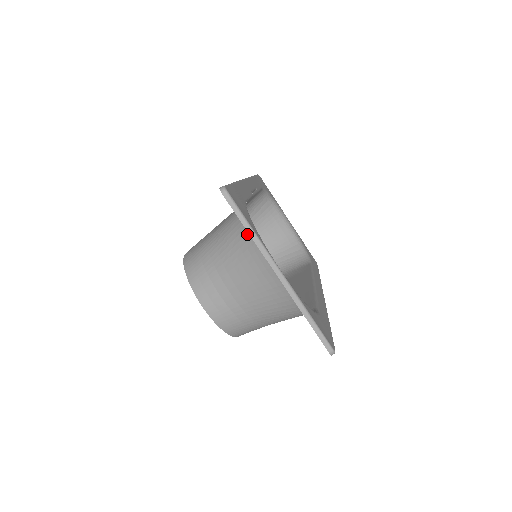
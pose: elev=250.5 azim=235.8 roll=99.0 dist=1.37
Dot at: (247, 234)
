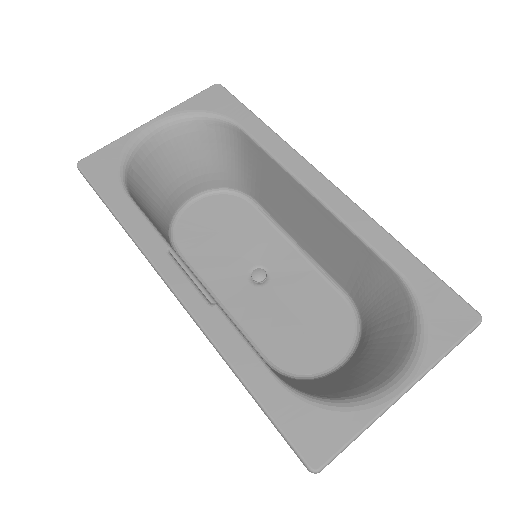
Dot at: (333, 398)
